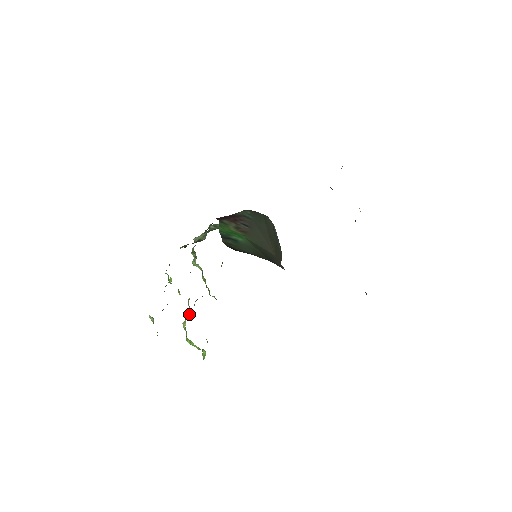
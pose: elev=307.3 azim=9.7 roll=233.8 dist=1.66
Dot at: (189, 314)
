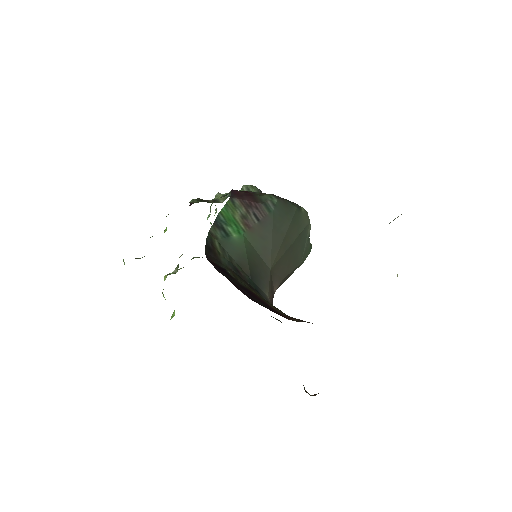
Dot at: (174, 270)
